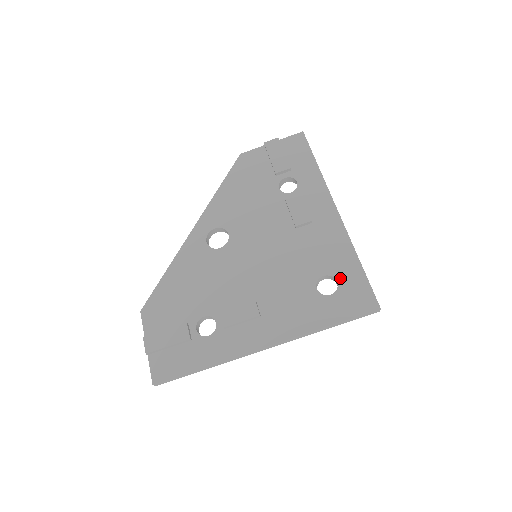
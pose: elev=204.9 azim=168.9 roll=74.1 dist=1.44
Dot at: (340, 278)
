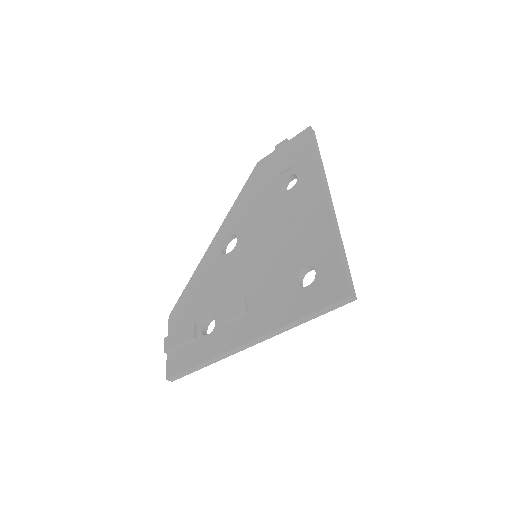
Dot at: (319, 267)
